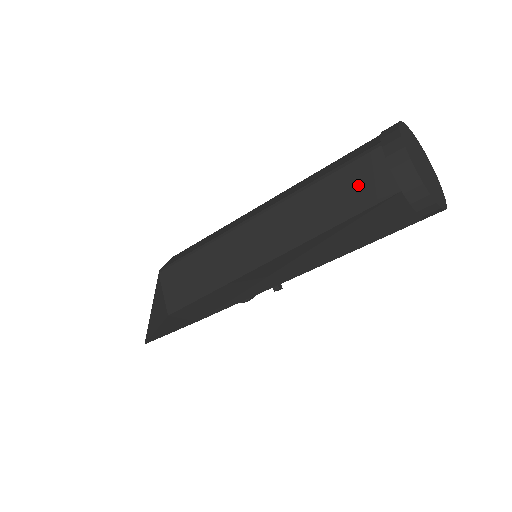
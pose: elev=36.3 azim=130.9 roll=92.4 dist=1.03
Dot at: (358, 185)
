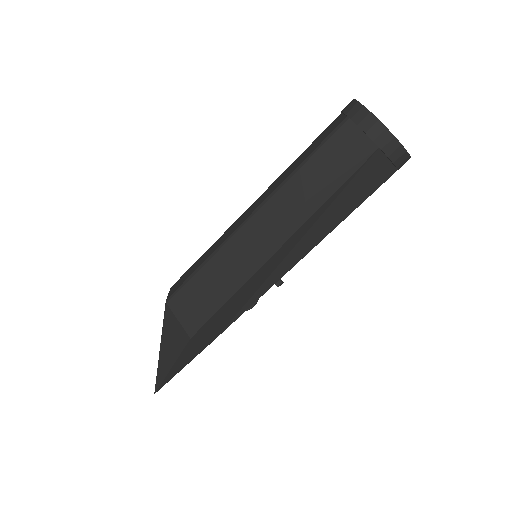
Dot at: (340, 155)
